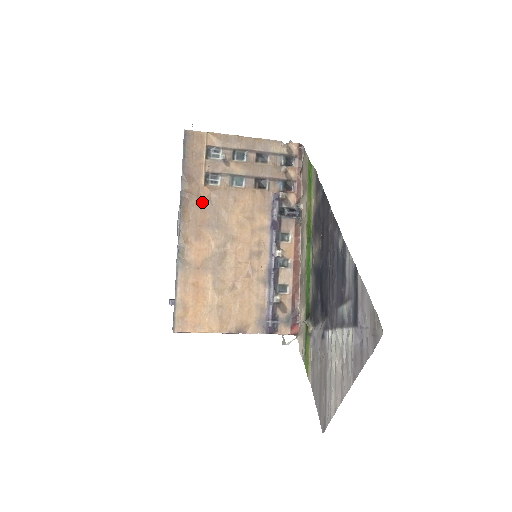
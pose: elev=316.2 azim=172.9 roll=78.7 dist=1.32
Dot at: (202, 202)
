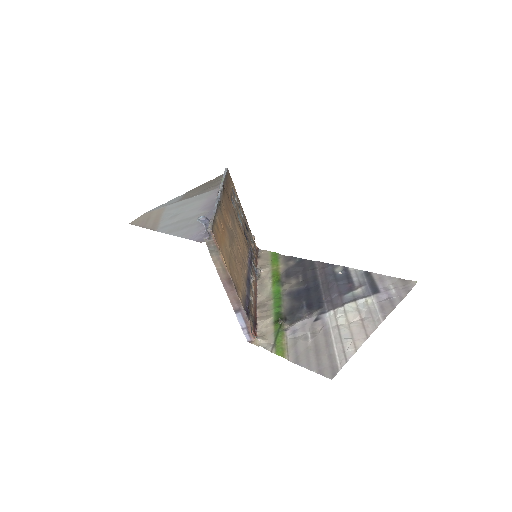
Dot at: (229, 201)
